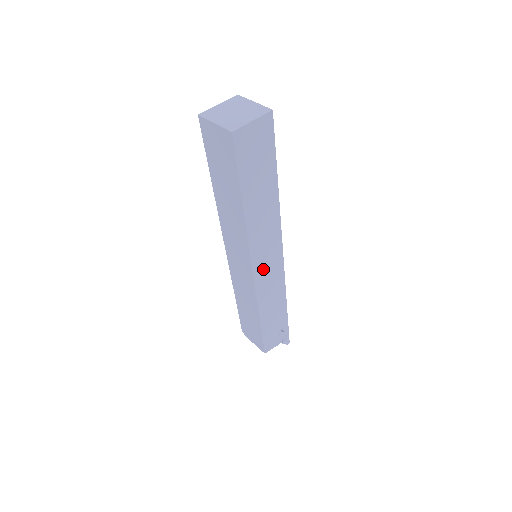
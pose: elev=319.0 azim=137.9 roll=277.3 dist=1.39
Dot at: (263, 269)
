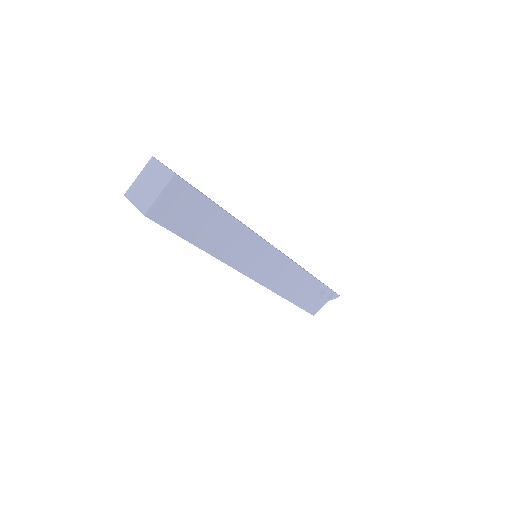
Dot at: (262, 270)
